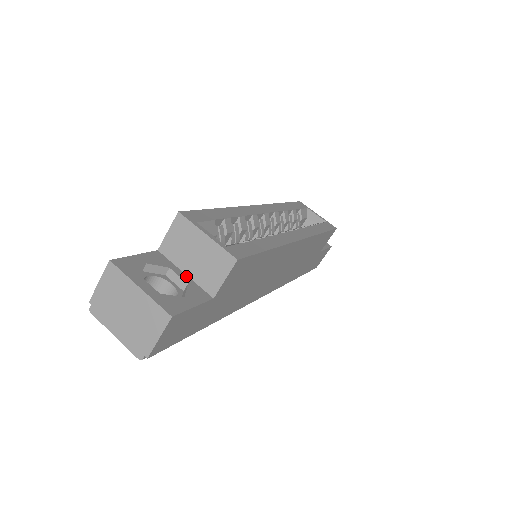
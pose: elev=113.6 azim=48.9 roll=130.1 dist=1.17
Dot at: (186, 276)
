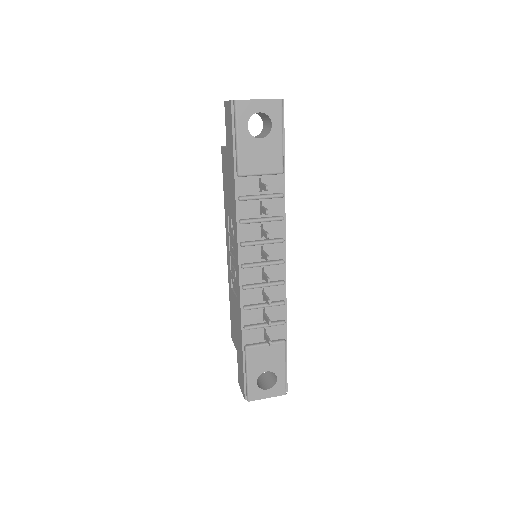
Dot at: occluded
